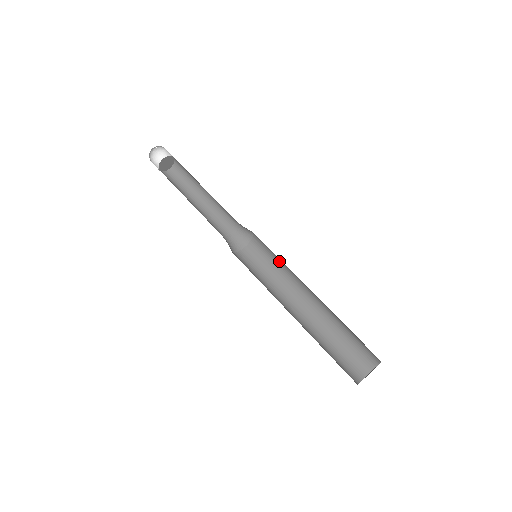
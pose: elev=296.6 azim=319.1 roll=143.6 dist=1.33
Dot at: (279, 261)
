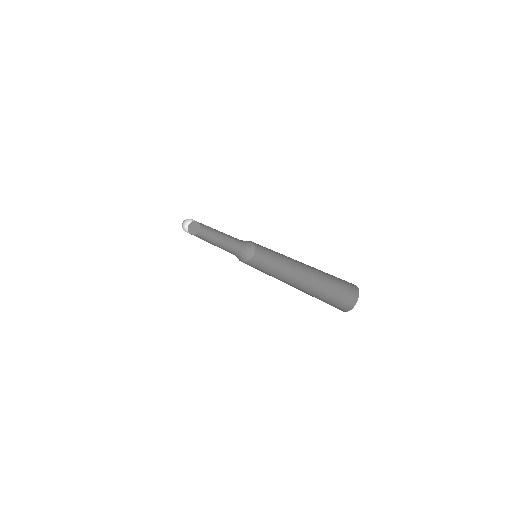
Dot at: (273, 252)
